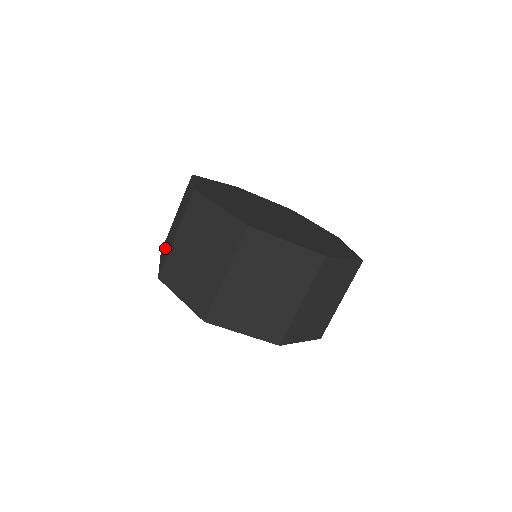
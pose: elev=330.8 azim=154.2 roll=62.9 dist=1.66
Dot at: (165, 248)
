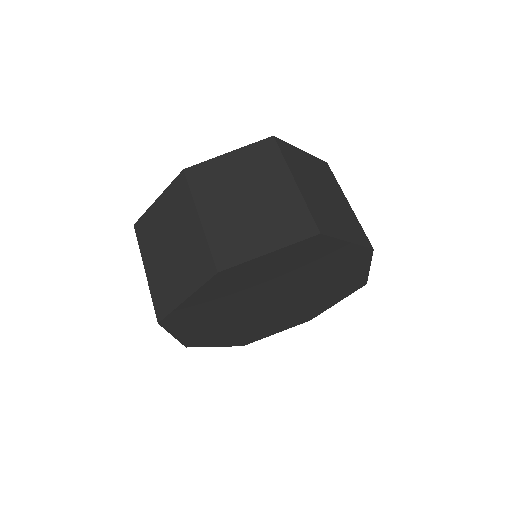
Dot at: occluded
